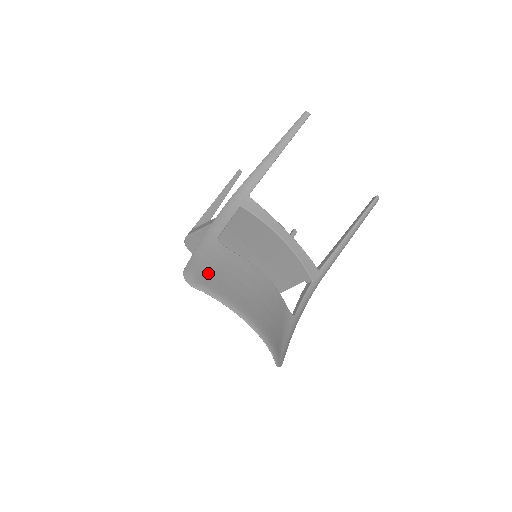
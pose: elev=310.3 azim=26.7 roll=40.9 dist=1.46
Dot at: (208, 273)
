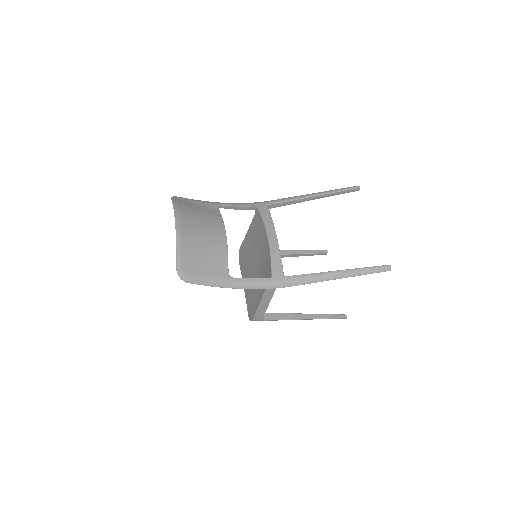
Dot at: (189, 203)
